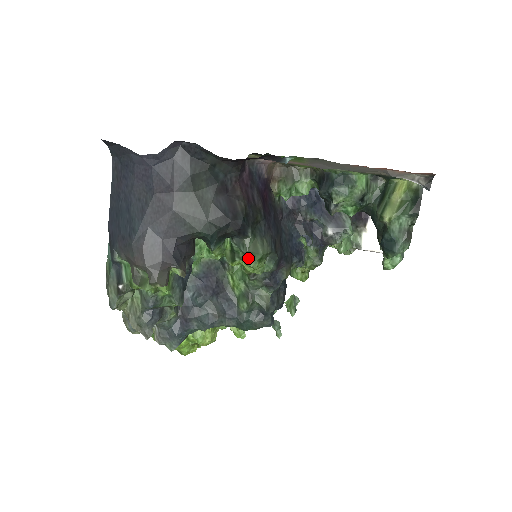
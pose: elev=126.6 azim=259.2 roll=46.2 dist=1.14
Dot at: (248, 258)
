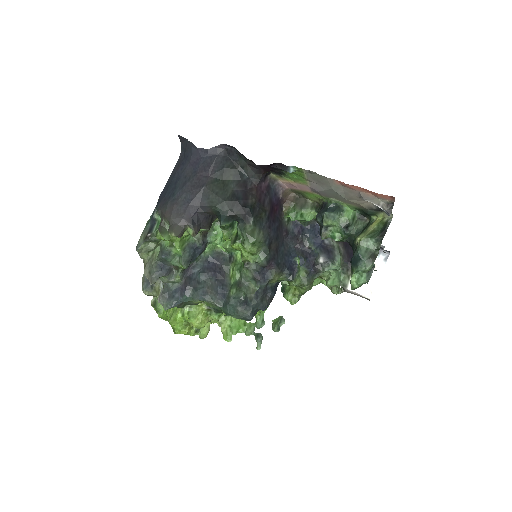
Dot at: (245, 239)
